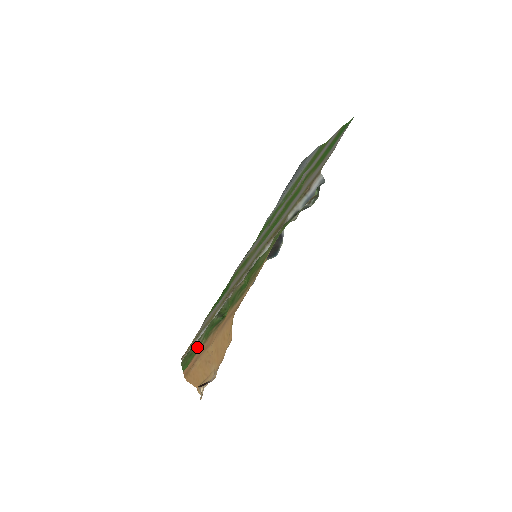
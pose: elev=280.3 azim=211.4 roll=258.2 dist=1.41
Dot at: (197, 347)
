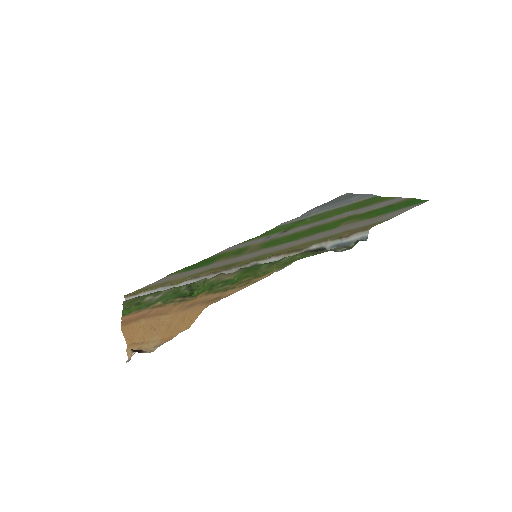
Dot at: (149, 302)
